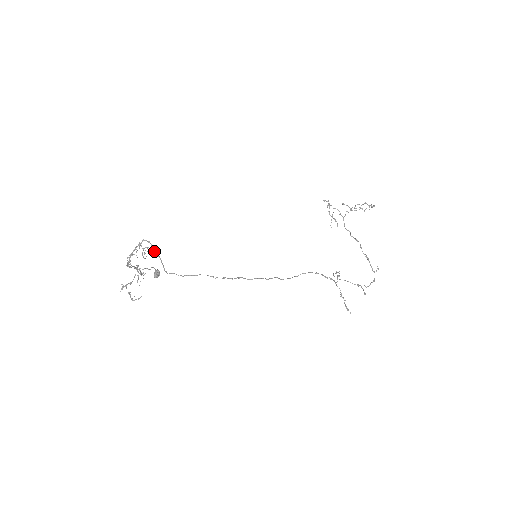
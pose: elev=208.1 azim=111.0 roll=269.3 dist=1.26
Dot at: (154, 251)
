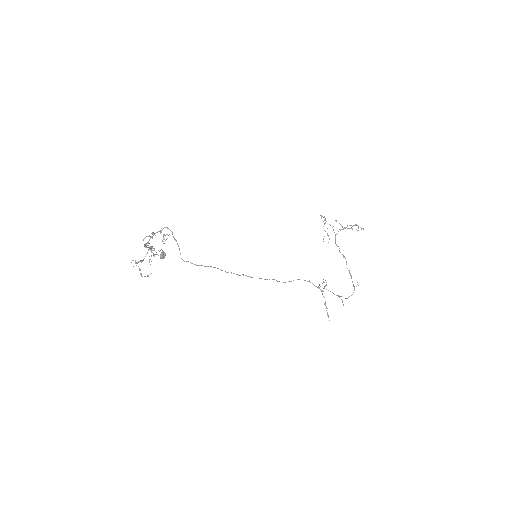
Dot at: (174, 239)
